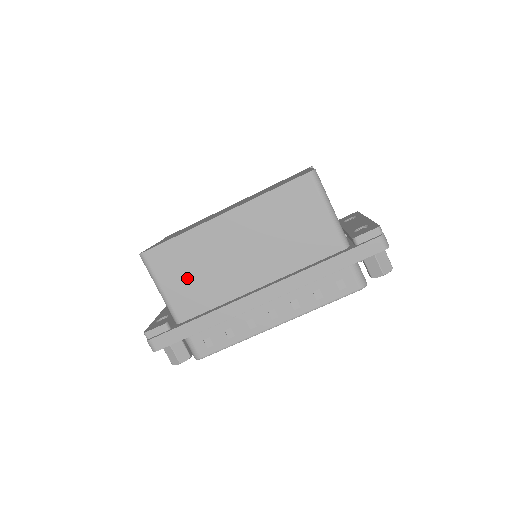
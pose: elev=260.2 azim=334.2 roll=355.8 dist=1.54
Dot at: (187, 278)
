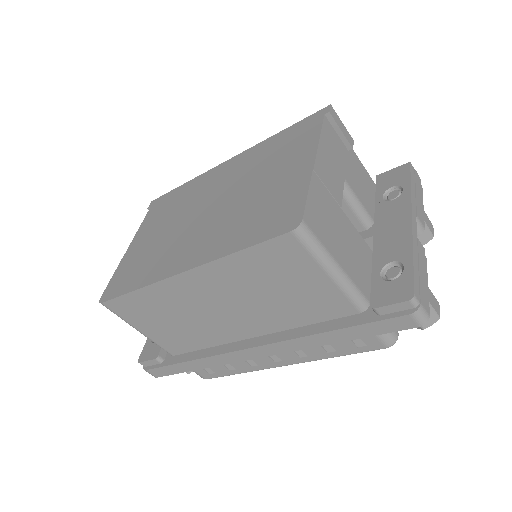
Dot at: (163, 325)
